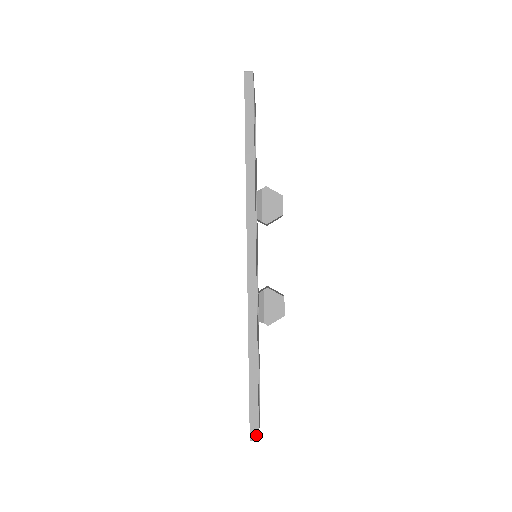
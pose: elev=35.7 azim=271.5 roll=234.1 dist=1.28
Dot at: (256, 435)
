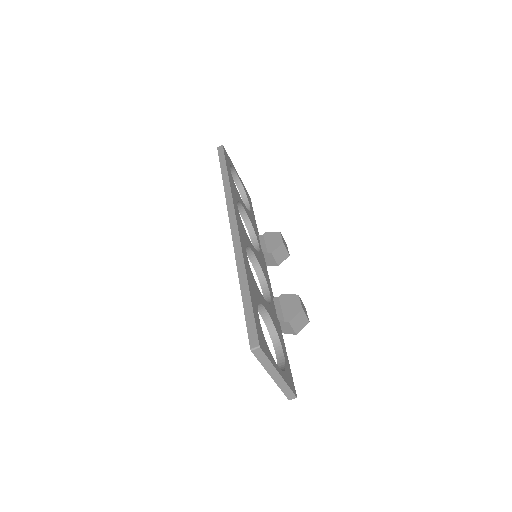
Dot at: (256, 342)
